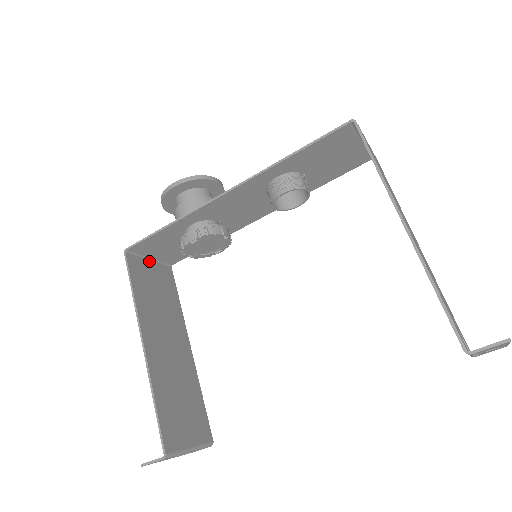
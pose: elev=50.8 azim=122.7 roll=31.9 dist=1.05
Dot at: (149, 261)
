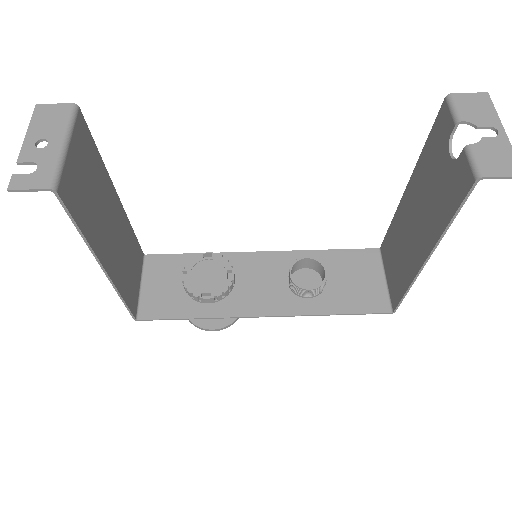
Dot at: (140, 283)
